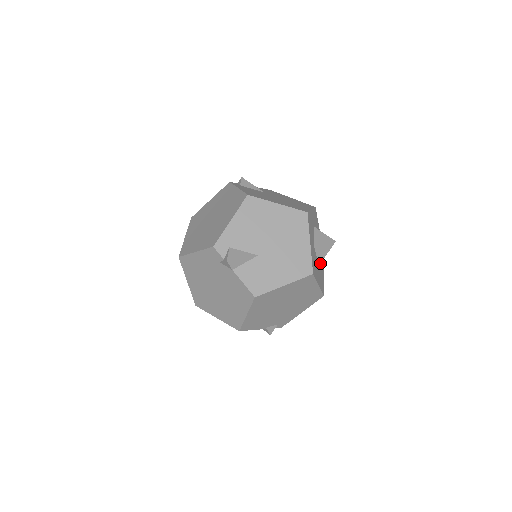
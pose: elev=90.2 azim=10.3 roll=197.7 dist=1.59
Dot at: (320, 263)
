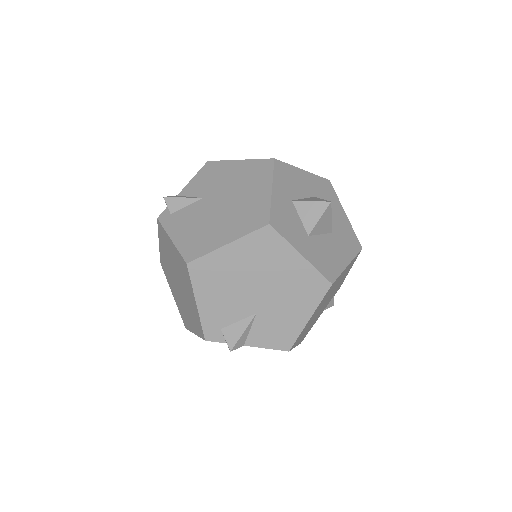
Dot at: occluded
